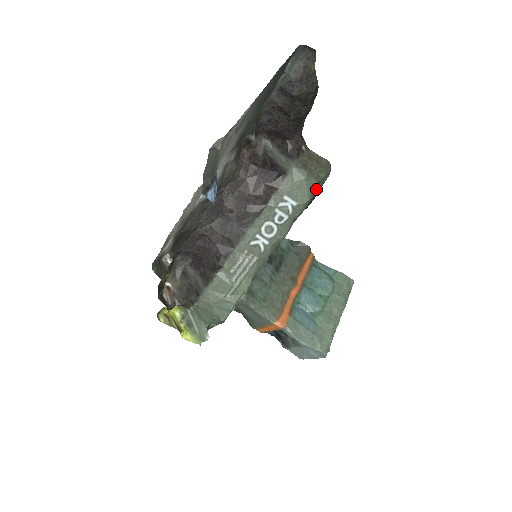
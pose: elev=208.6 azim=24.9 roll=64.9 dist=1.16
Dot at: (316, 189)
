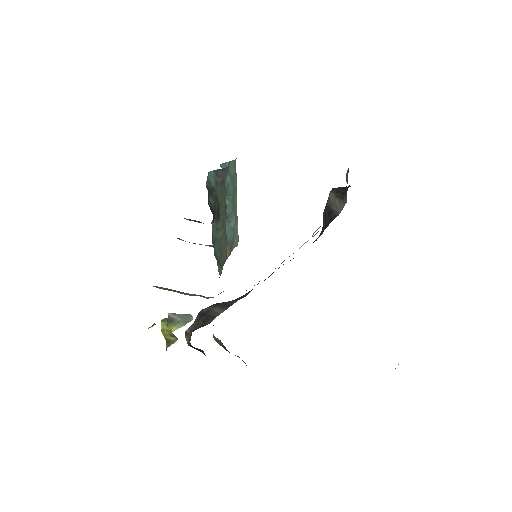
Dot at: occluded
